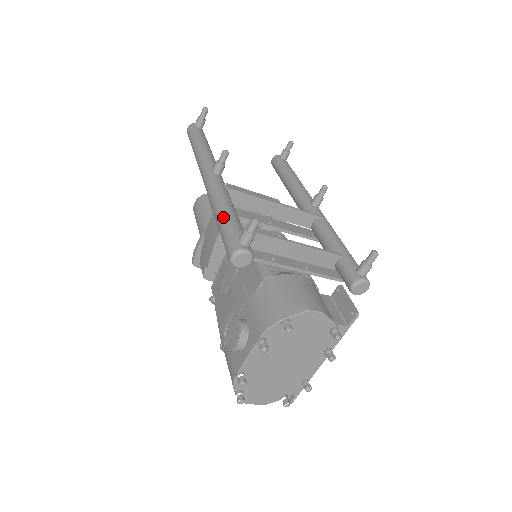
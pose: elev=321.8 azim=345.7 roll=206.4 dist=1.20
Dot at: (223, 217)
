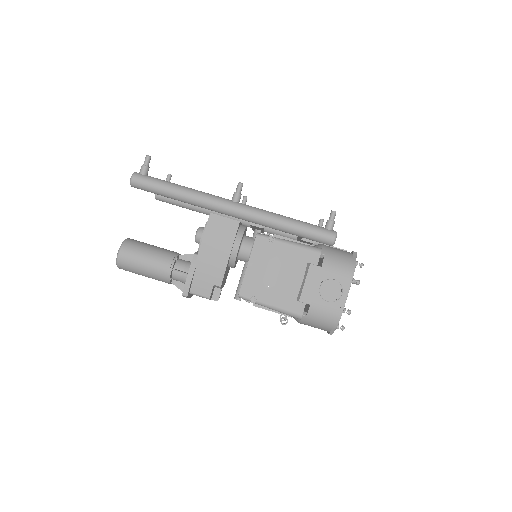
Dot at: (298, 223)
